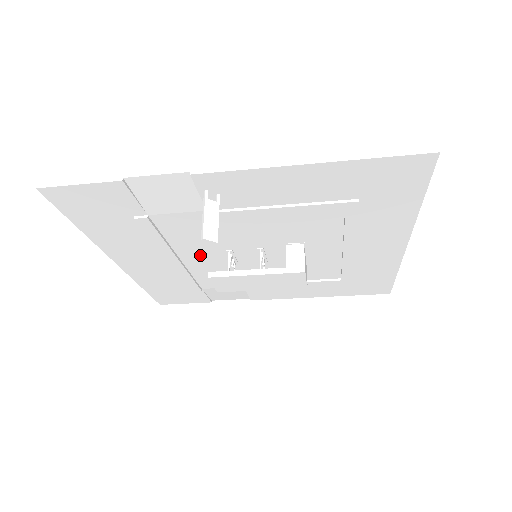
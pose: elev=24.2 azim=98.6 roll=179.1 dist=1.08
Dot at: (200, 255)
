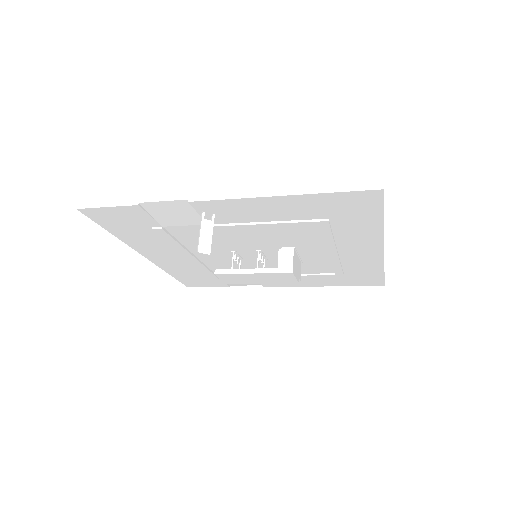
Dot at: (211, 254)
